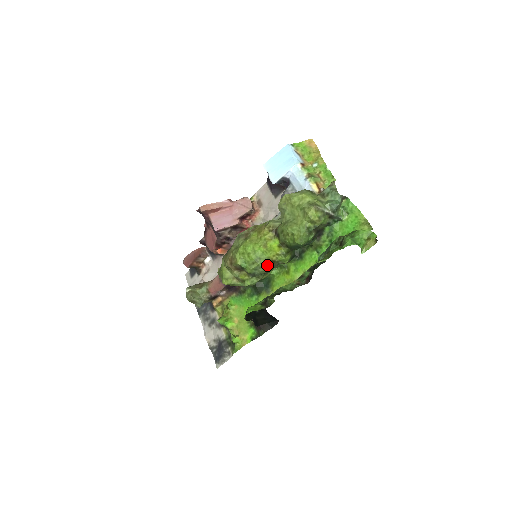
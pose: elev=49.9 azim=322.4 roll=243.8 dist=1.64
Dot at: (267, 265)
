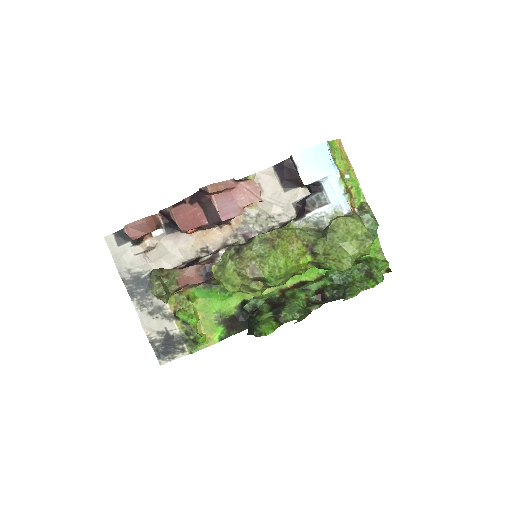
Dot at: (288, 279)
